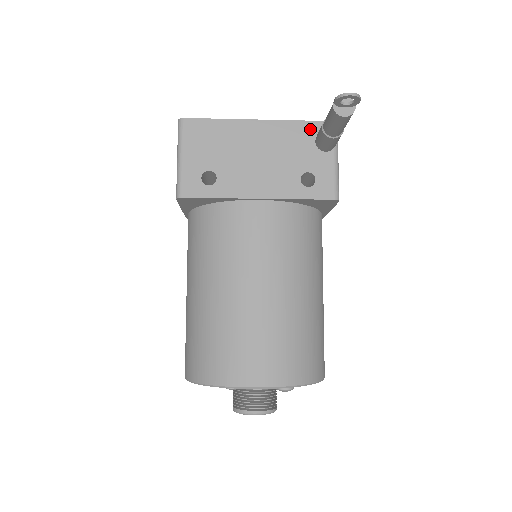
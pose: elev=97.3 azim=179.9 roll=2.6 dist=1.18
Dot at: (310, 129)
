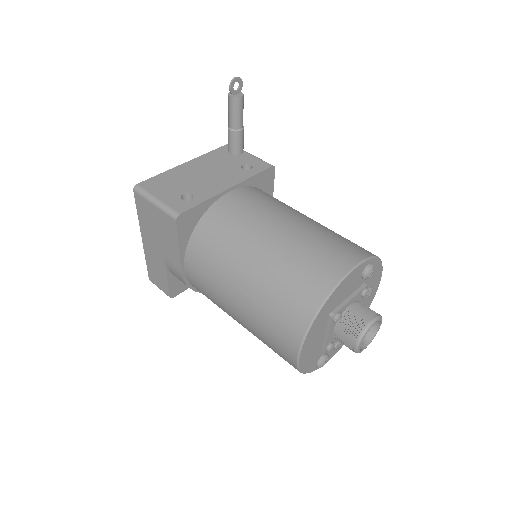
Dot at: (220, 151)
